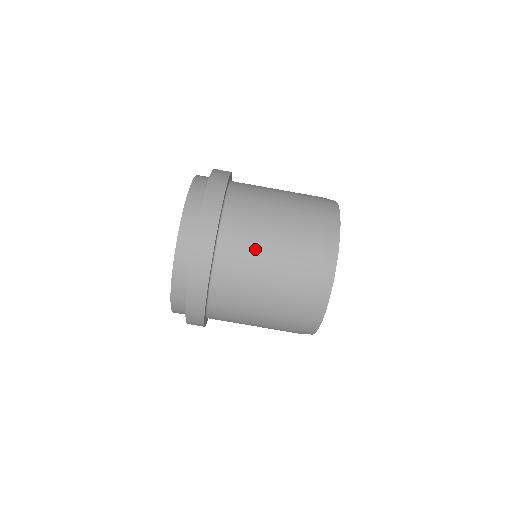
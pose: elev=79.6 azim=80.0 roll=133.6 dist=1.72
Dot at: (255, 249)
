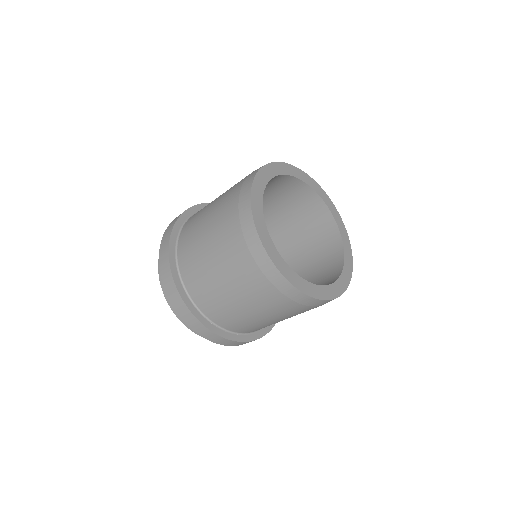
Dot at: (202, 265)
